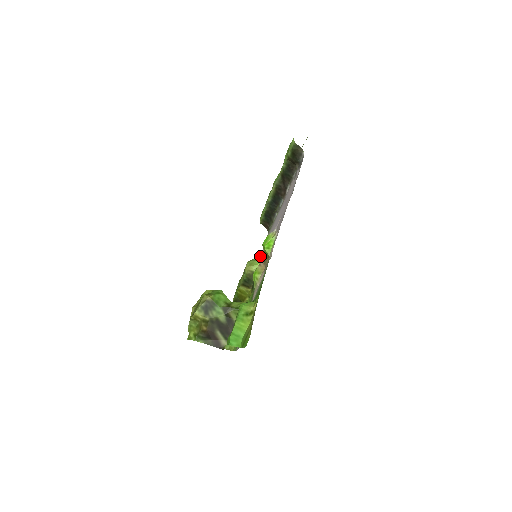
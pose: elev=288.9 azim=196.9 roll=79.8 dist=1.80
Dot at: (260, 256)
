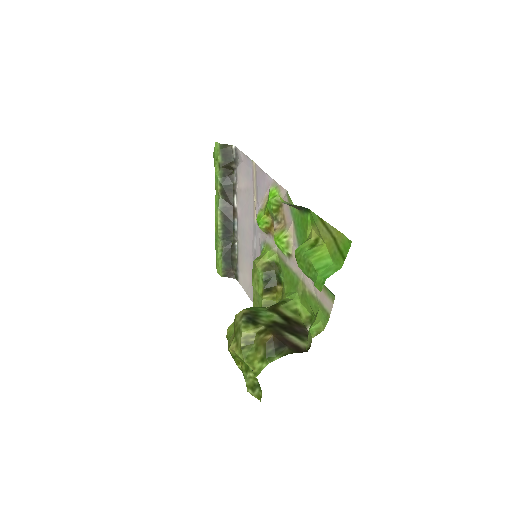
Dot at: occluded
